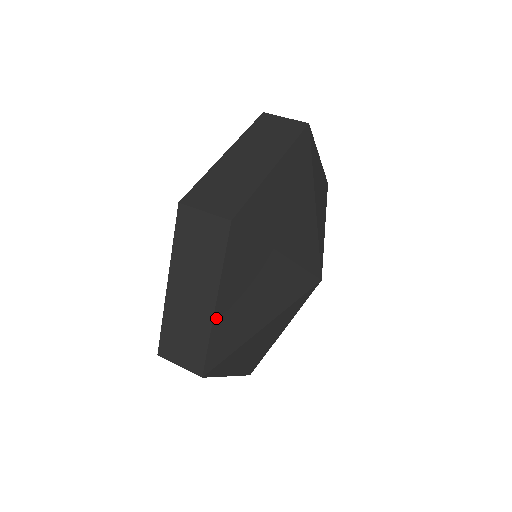
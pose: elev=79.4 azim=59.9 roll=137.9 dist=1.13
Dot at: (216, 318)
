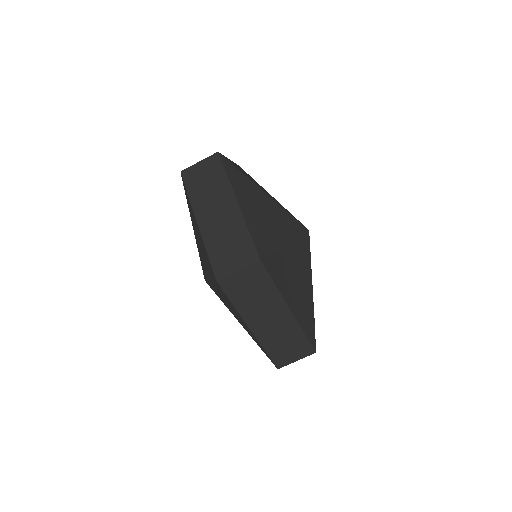
Dot at: (243, 213)
